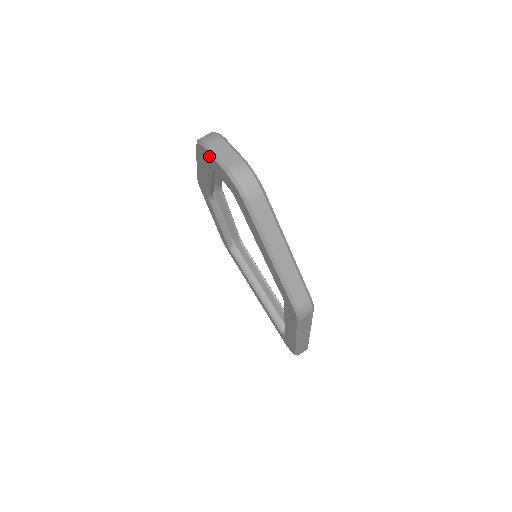
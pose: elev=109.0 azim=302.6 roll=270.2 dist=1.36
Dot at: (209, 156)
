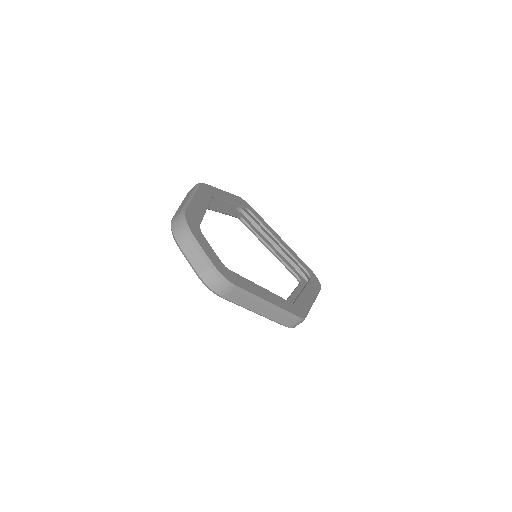
Dot at: occluded
